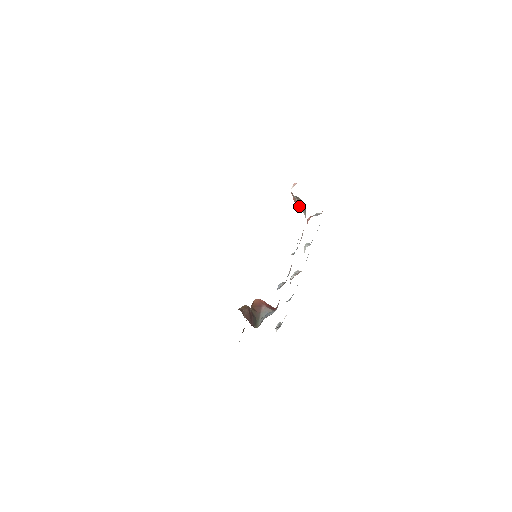
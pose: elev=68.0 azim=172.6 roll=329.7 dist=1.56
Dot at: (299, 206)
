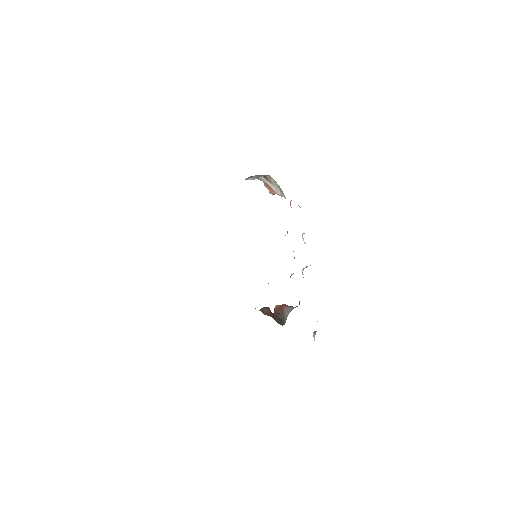
Dot at: (275, 191)
